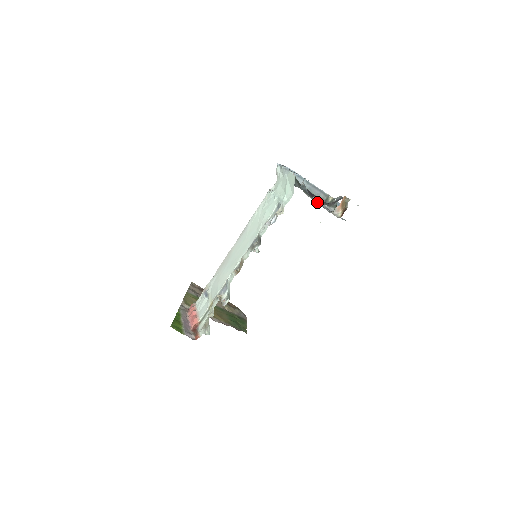
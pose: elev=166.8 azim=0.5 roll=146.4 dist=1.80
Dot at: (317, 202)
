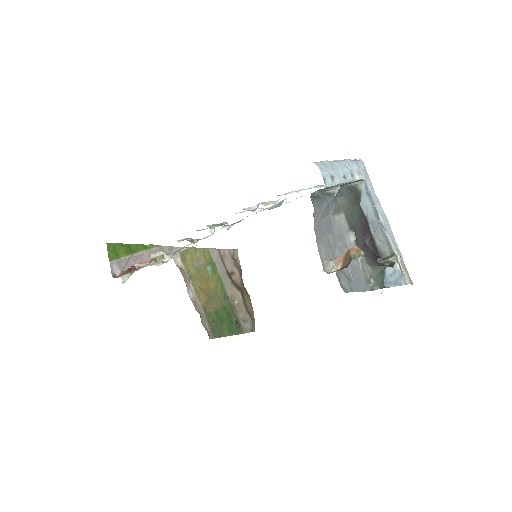
Dot at: (347, 239)
